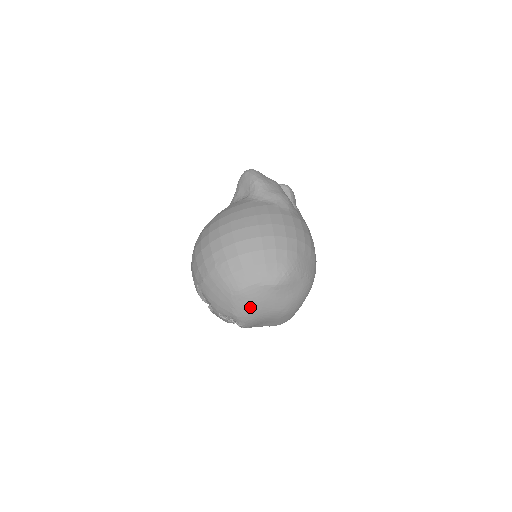
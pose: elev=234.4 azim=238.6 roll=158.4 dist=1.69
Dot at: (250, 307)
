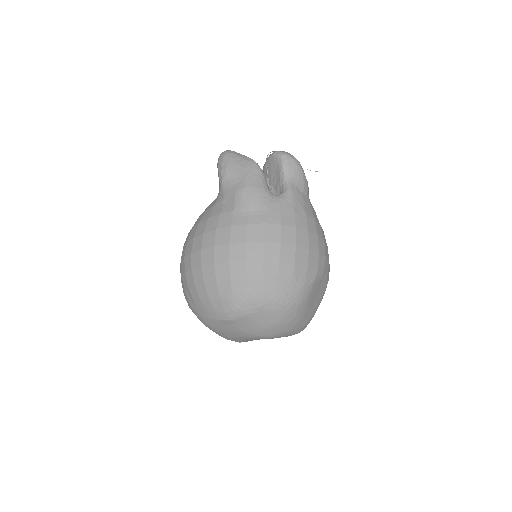
Dot at: (223, 335)
